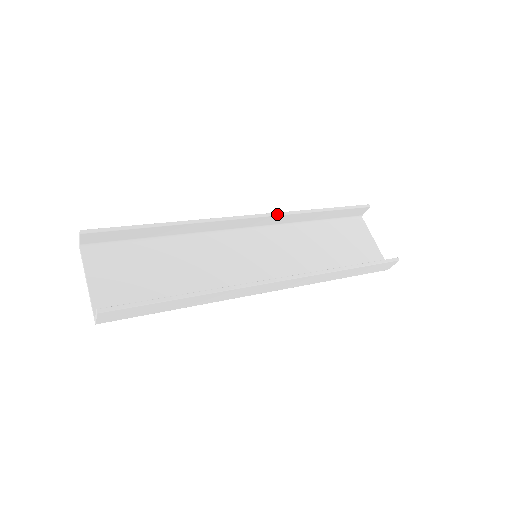
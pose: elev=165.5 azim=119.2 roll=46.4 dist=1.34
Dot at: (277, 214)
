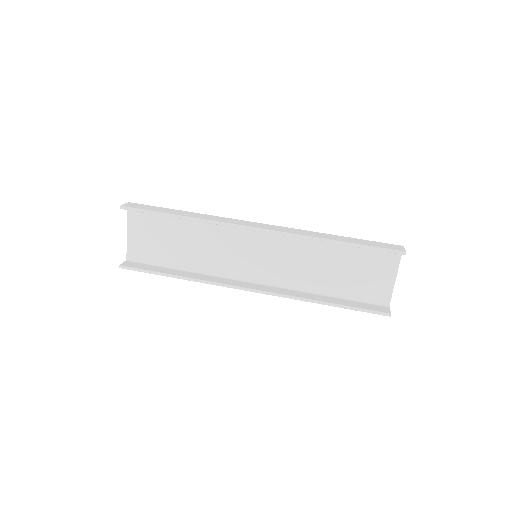
Dot at: (286, 234)
